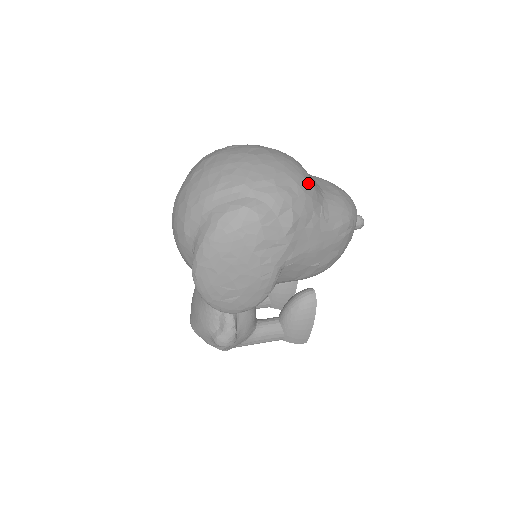
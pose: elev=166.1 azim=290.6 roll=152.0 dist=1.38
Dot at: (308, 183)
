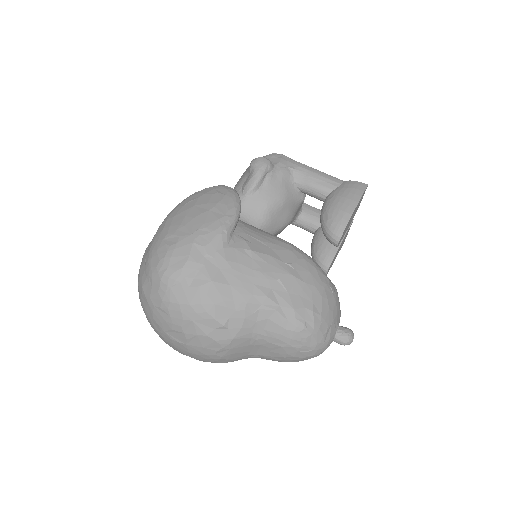
Dot at: occluded
